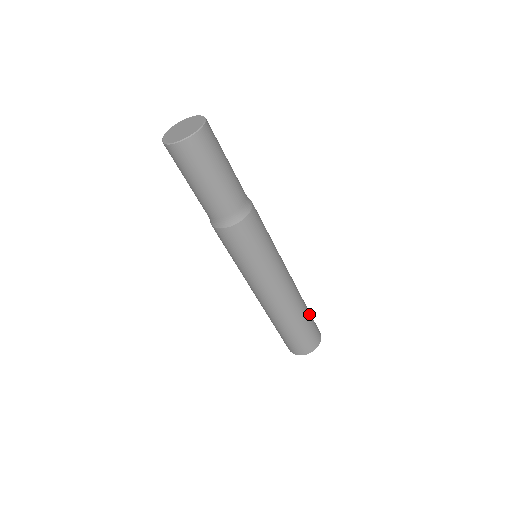
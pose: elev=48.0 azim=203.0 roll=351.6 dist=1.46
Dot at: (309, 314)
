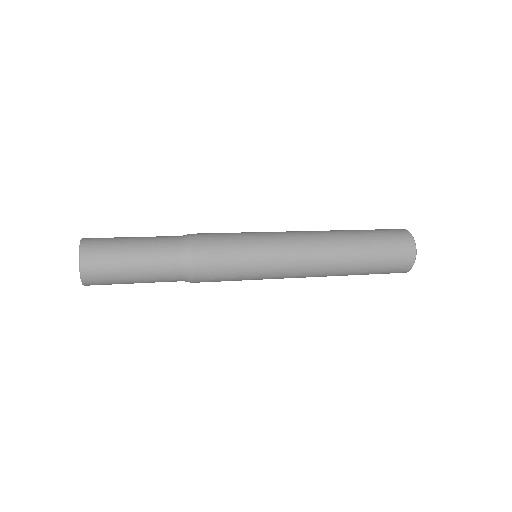
Dot at: (371, 244)
